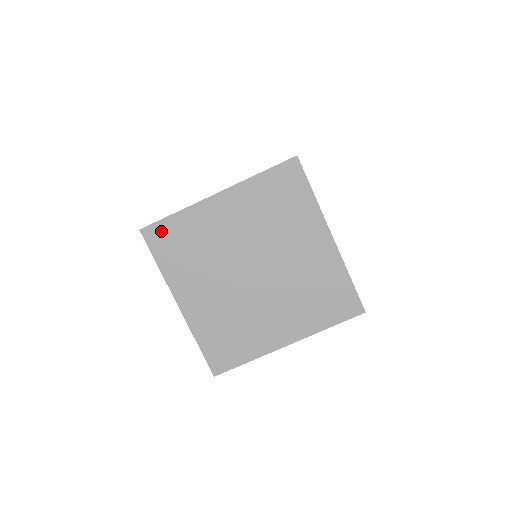
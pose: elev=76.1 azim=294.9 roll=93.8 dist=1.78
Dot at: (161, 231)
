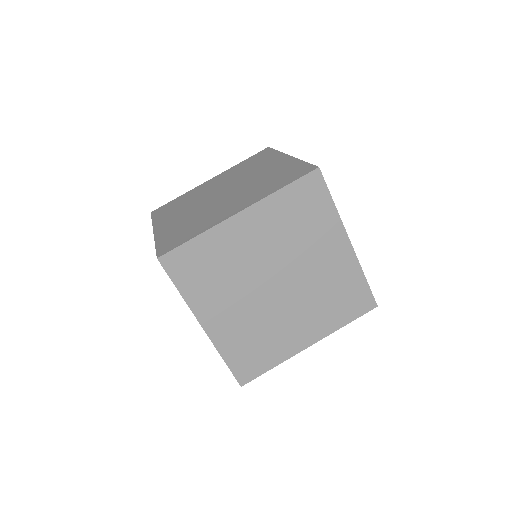
Dot at: (181, 257)
